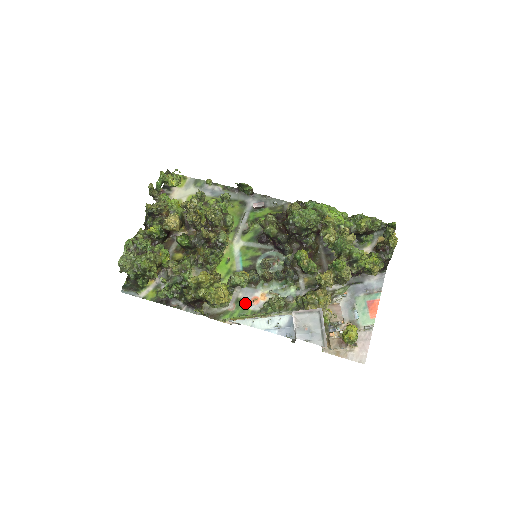
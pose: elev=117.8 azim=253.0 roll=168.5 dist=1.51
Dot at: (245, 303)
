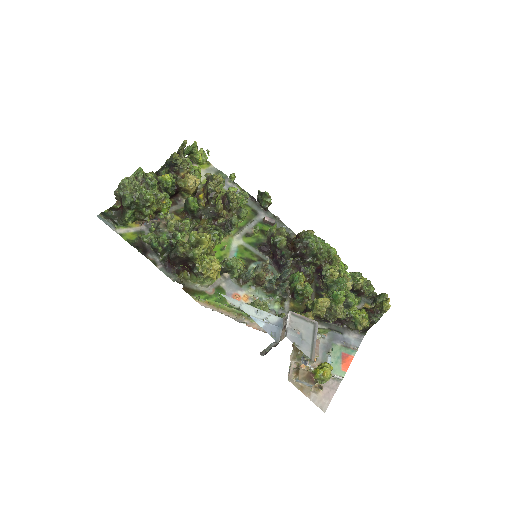
Dot at: (225, 294)
